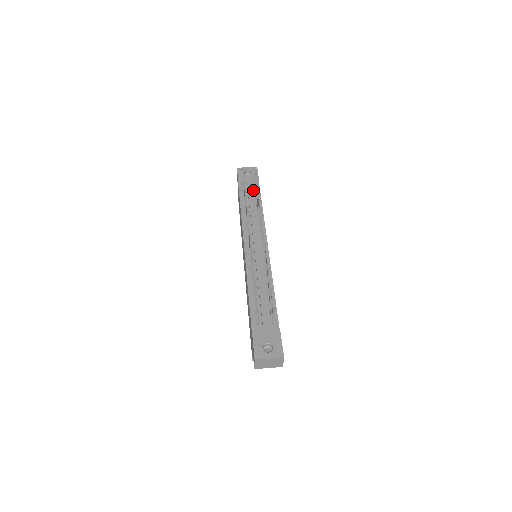
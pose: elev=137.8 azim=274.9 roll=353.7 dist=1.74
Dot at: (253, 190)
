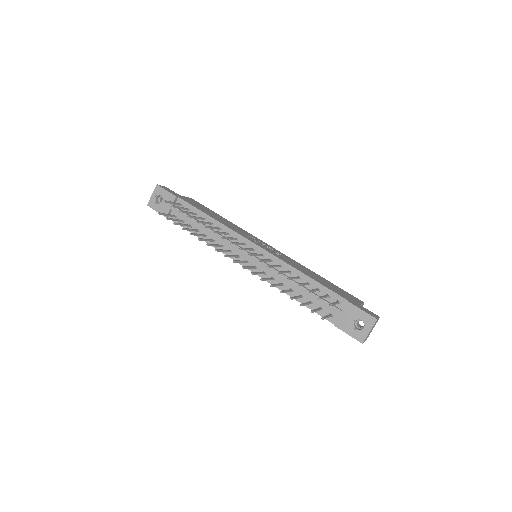
Dot at: (182, 209)
